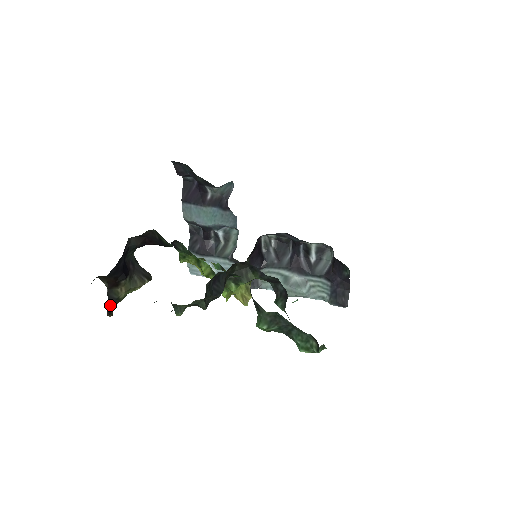
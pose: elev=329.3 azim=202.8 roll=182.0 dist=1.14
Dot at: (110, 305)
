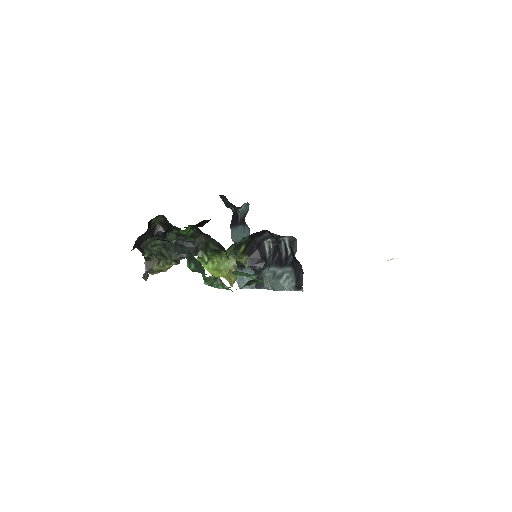
Dot at: (146, 272)
